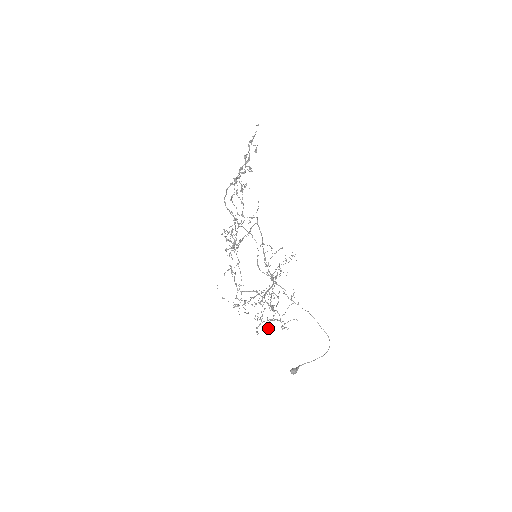
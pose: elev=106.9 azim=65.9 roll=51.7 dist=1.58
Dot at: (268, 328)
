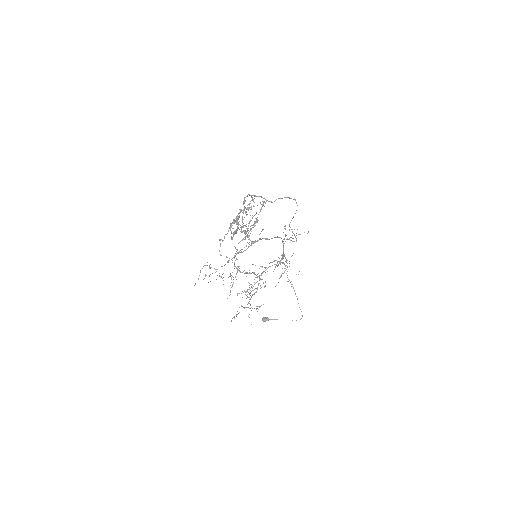
Dot at: occluded
